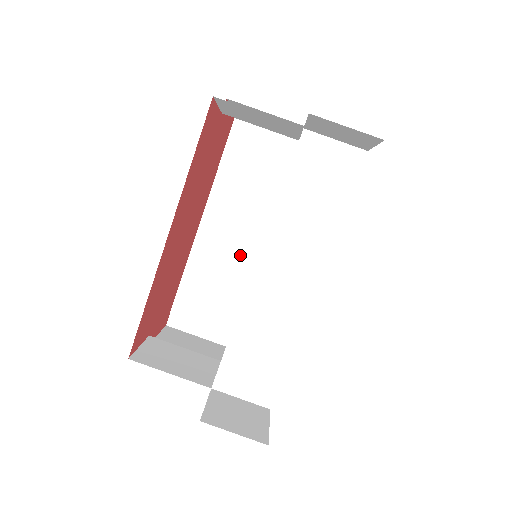
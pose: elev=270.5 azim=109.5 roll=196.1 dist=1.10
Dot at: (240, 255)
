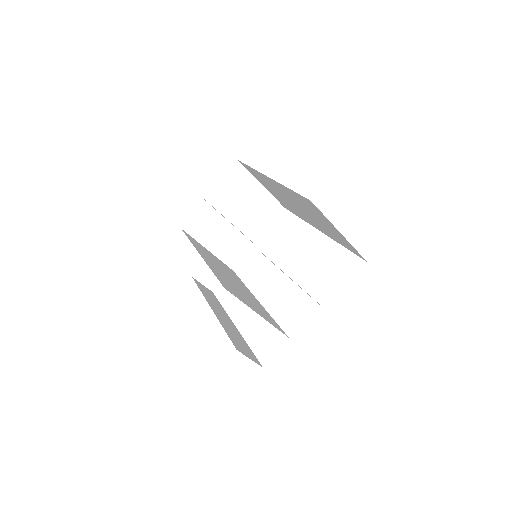
Dot at: (286, 198)
